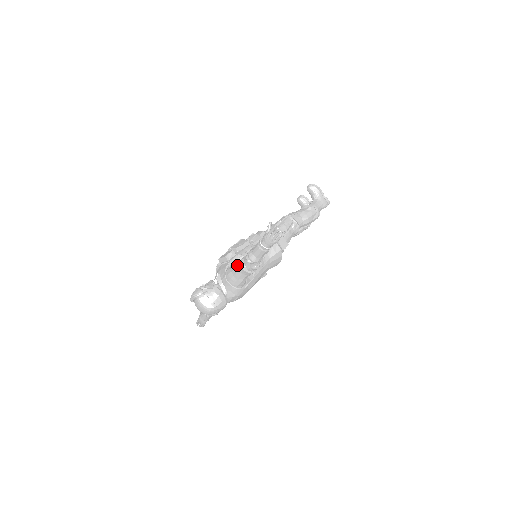
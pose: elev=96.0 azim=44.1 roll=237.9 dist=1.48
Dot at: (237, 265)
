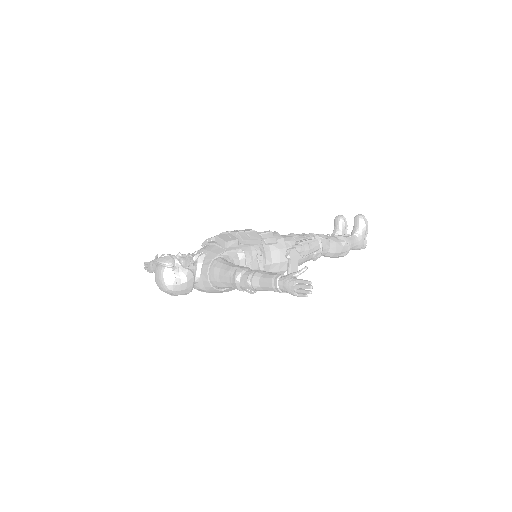
Dot at: (232, 269)
